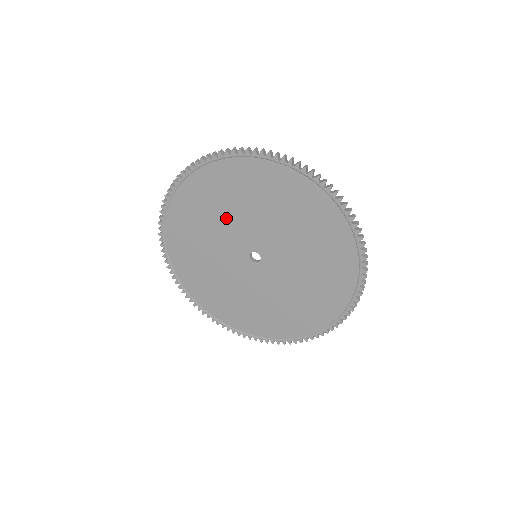
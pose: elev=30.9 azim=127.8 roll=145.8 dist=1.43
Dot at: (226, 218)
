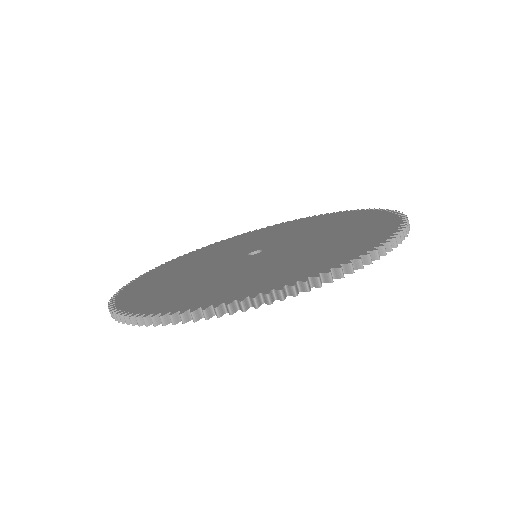
Dot at: occluded
